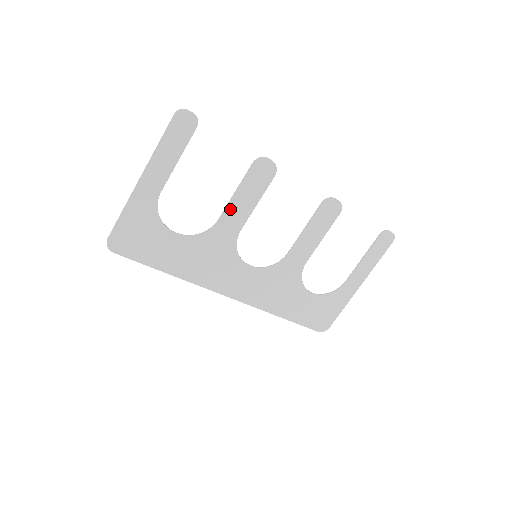
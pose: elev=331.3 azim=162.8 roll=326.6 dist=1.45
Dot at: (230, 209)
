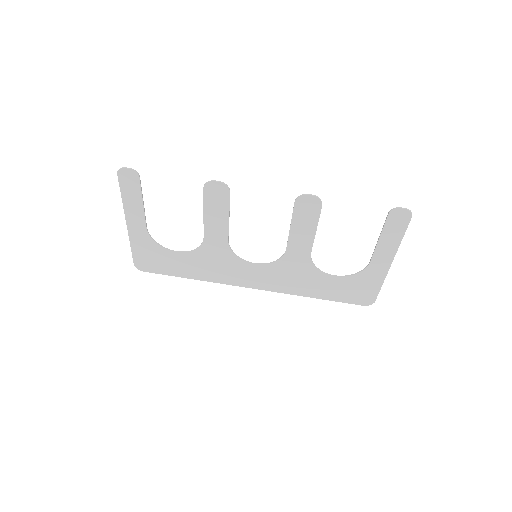
Dot at: (208, 227)
